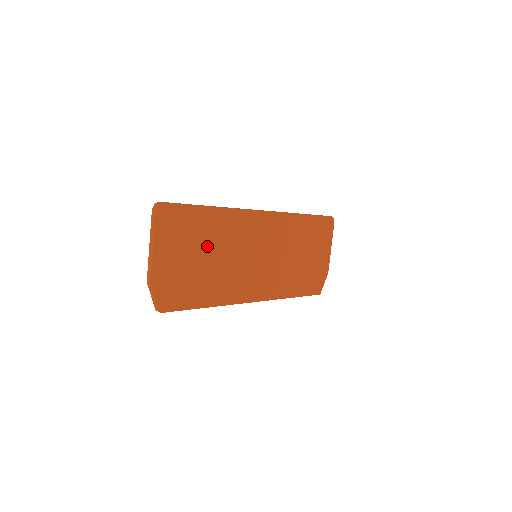
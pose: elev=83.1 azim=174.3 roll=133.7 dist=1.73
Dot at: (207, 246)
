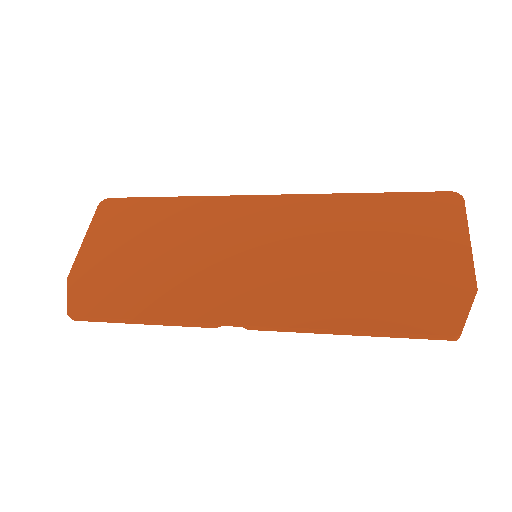
Dot at: (159, 239)
